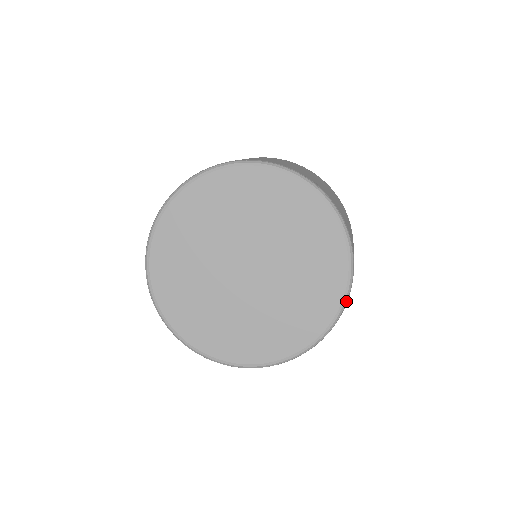
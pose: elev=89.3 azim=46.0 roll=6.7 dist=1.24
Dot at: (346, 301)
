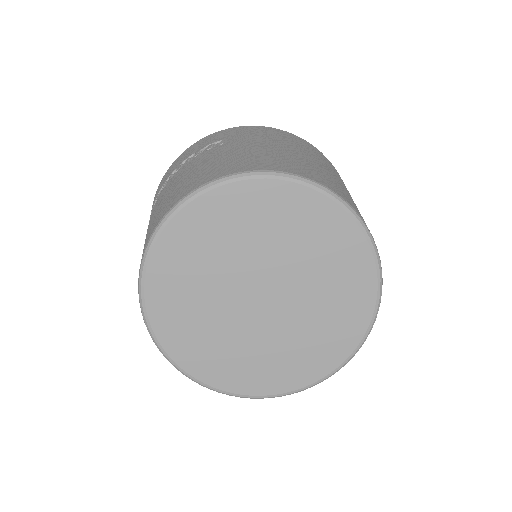
Dot at: occluded
